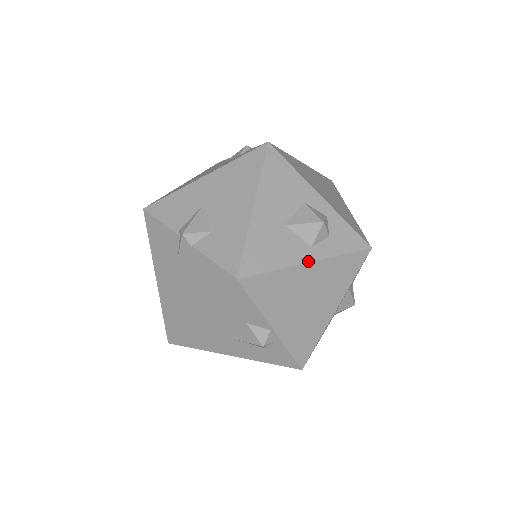
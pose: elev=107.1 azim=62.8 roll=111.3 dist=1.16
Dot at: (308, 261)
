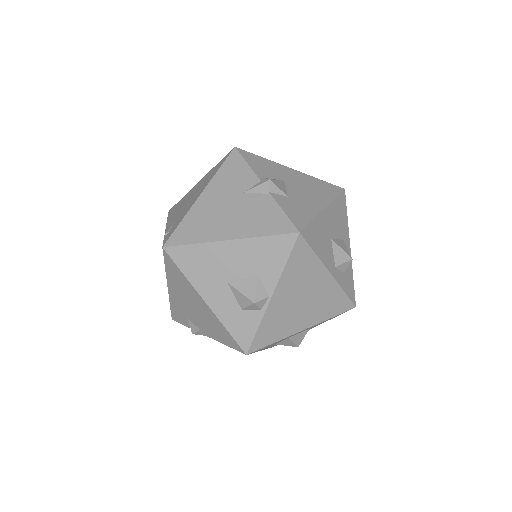
Dot at: (331, 272)
